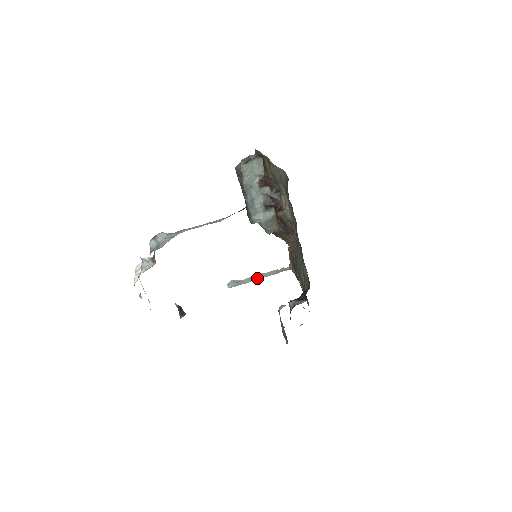
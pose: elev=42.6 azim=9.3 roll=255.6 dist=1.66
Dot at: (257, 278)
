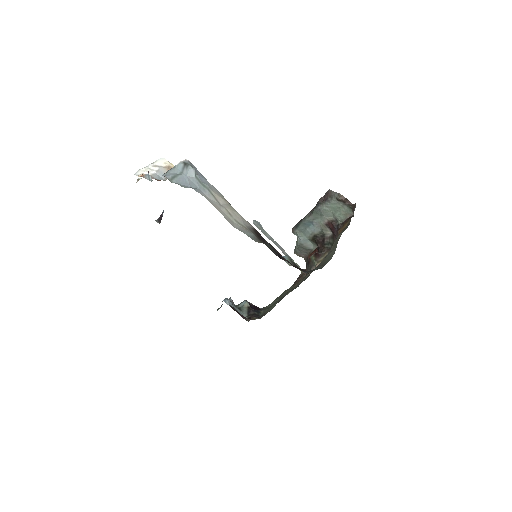
Dot at: (276, 244)
